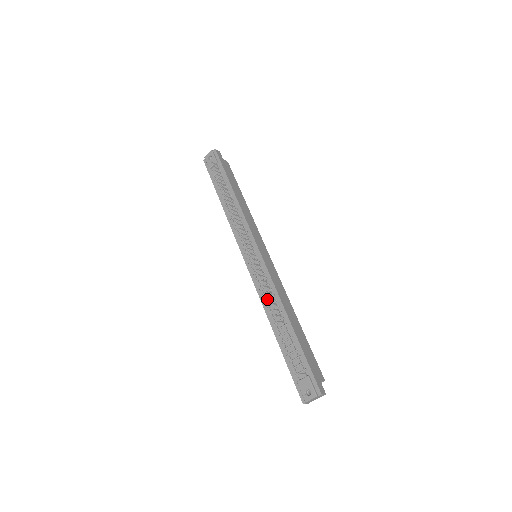
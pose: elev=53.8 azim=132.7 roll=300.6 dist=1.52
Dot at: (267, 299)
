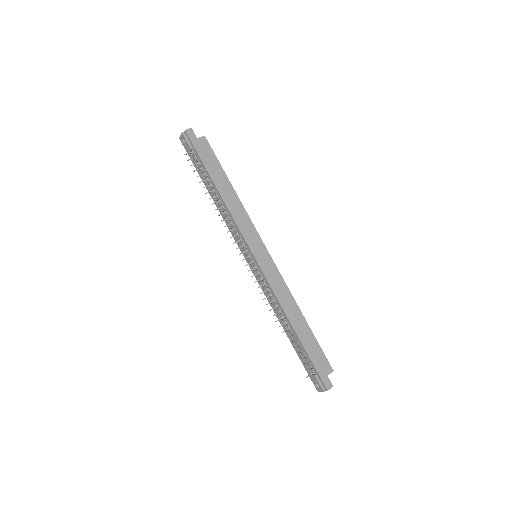
Dot at: (272, 304)
